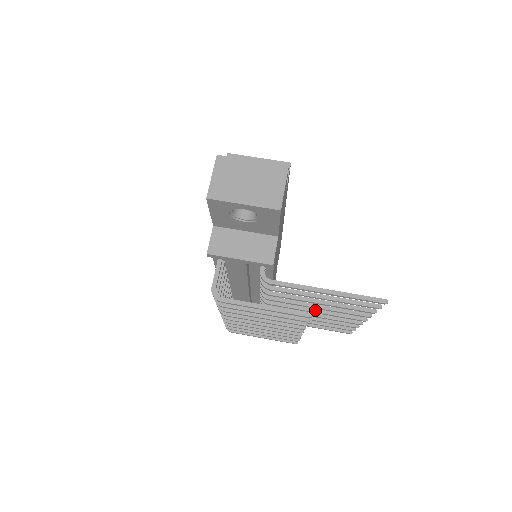
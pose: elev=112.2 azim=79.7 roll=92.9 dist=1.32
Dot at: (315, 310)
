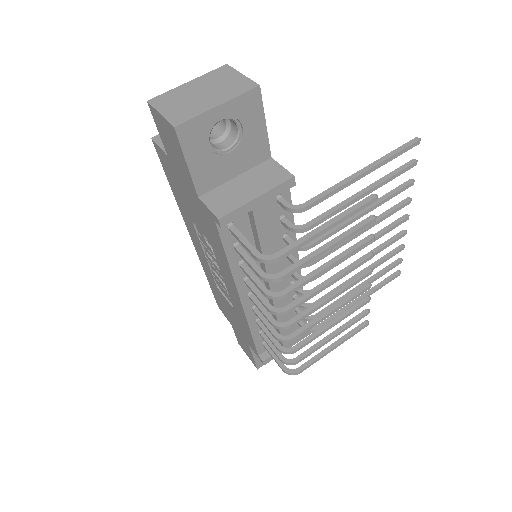
Dot at: occluded
